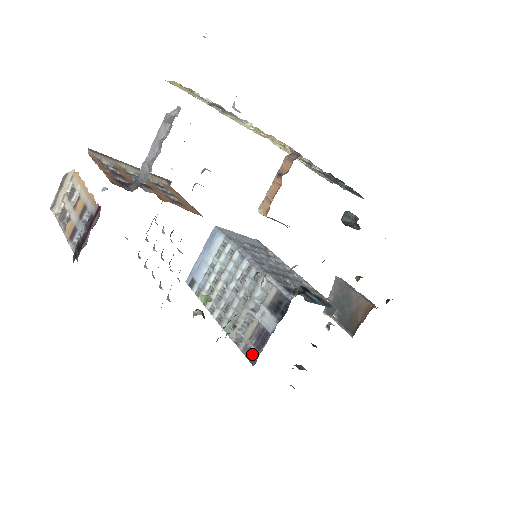
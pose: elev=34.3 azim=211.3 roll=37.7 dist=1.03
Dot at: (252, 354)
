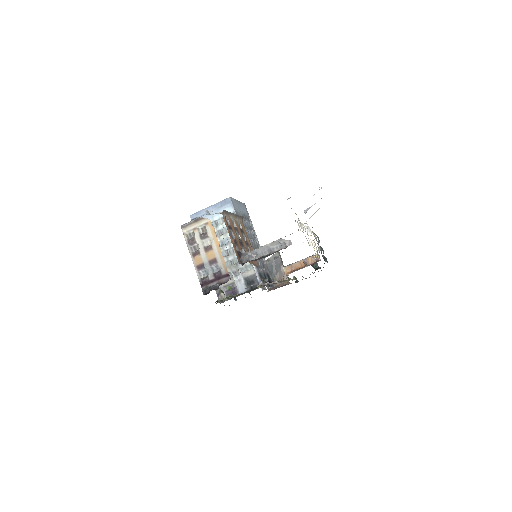
Dot at: occluded
